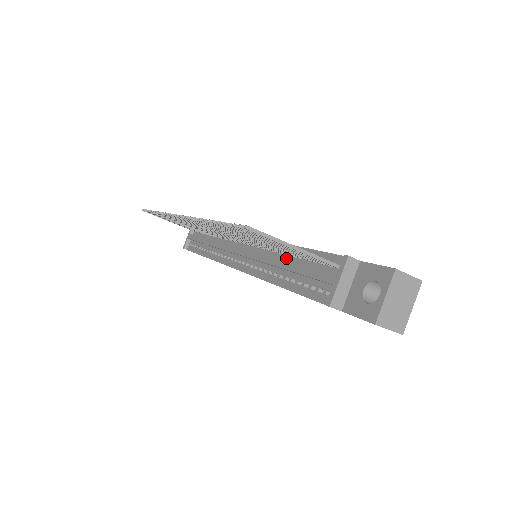
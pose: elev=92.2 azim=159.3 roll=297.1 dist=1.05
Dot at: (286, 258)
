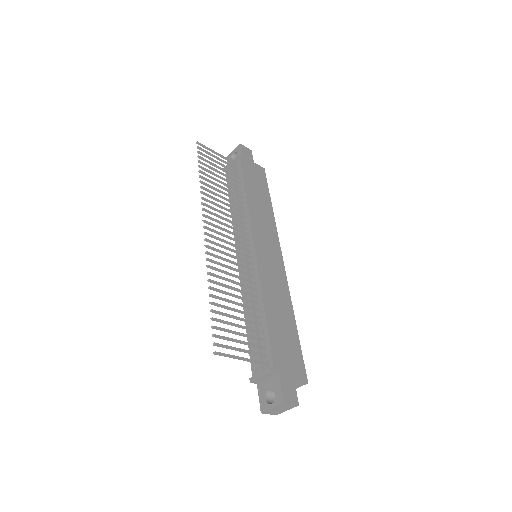
Dot at: (257, 310)
